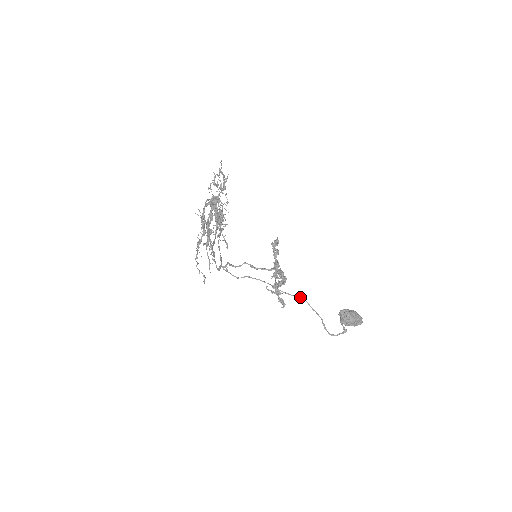
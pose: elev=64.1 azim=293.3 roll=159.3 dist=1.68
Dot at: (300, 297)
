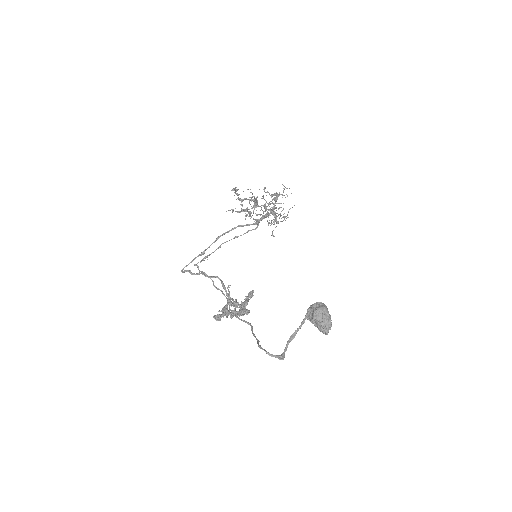
Dot at: (248, 322)
